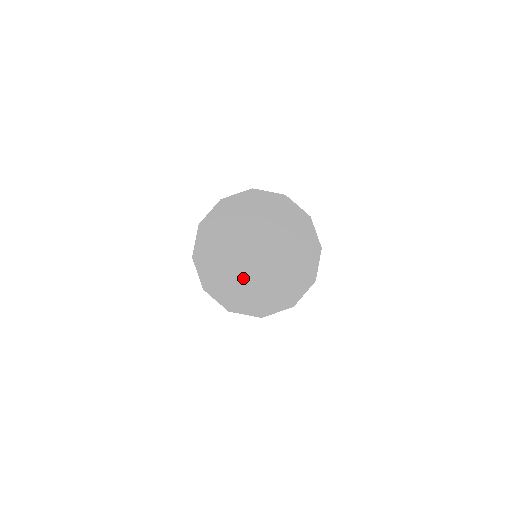
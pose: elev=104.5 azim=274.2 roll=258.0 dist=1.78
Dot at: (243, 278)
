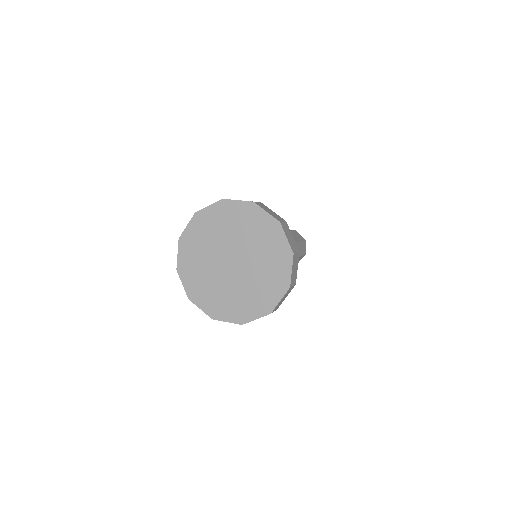
Dot at: (211, 278)
